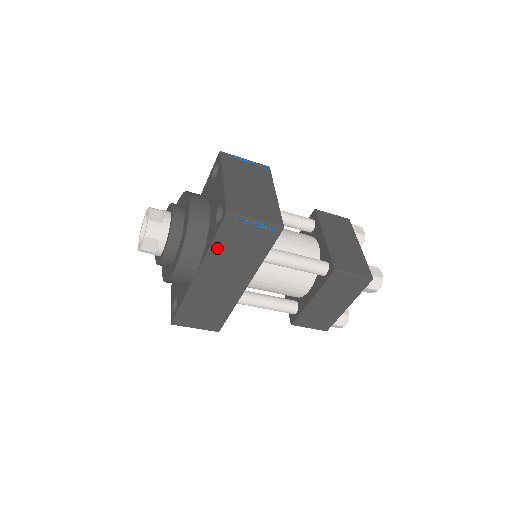
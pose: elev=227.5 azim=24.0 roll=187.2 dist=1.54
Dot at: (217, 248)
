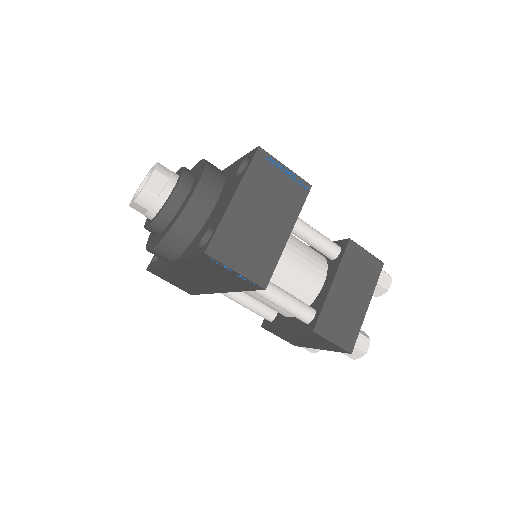
Dot at: (193, 263)
